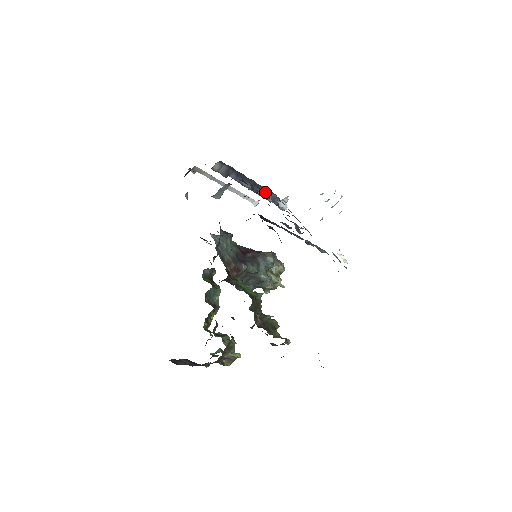
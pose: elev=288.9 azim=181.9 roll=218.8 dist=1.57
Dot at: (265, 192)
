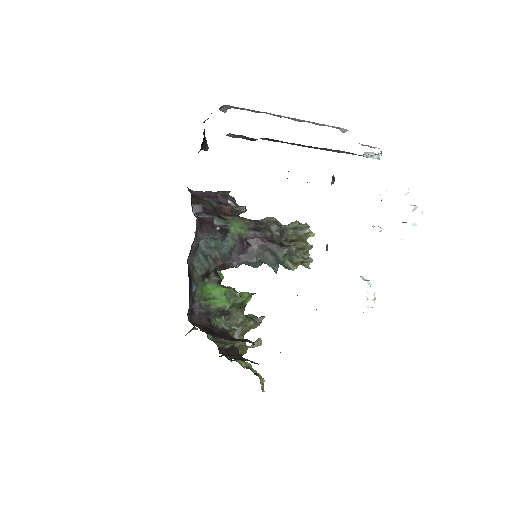
Dot at: (331, 149)
